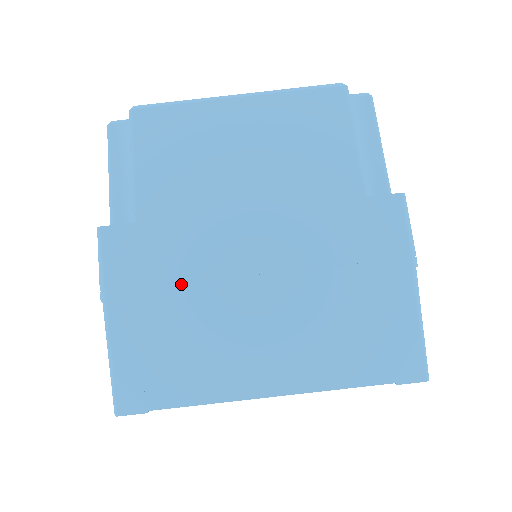
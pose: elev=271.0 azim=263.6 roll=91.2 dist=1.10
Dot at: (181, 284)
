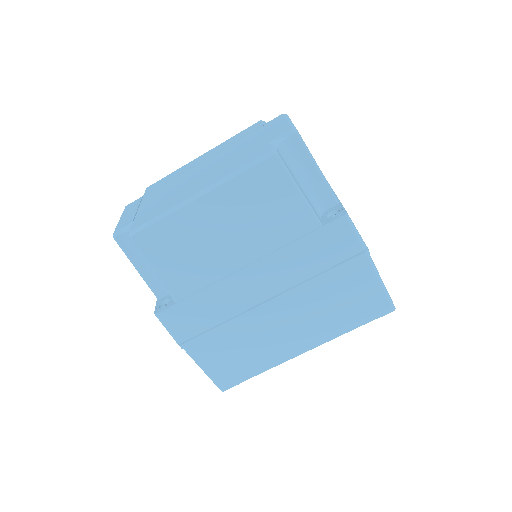
Dot at: (224, 324)
